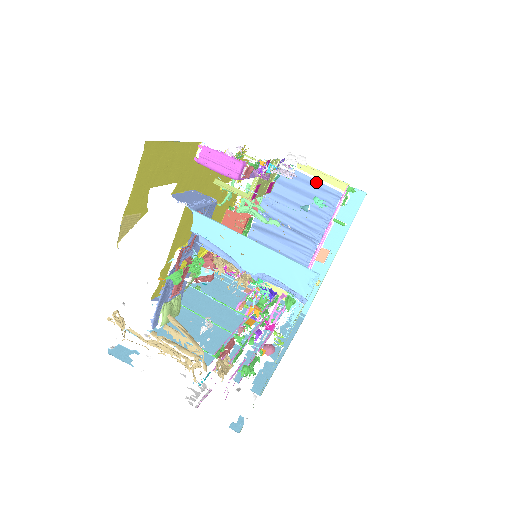
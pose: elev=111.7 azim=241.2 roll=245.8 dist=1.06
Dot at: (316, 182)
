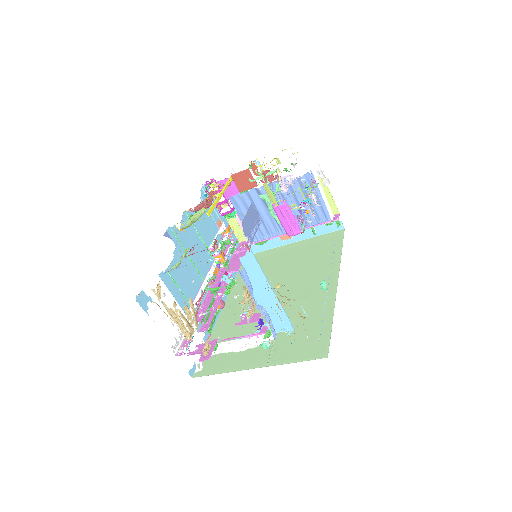
Dot at: (322, 201)
